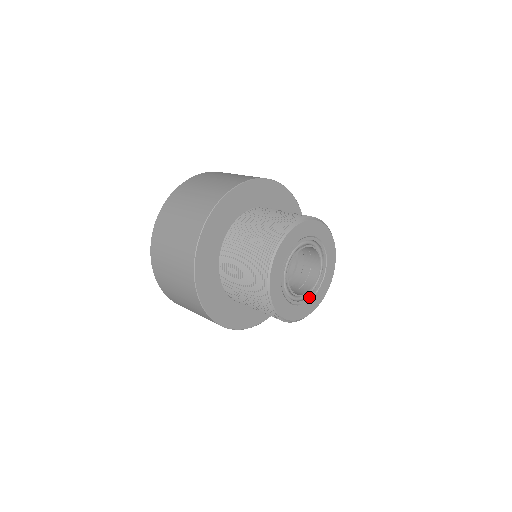
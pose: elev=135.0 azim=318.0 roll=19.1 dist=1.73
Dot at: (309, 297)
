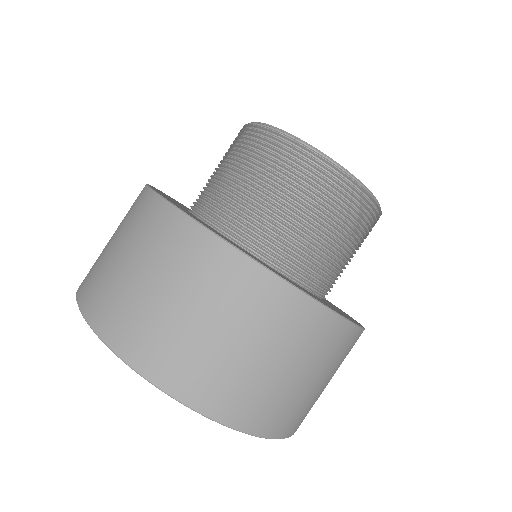
Dot at: occluded
